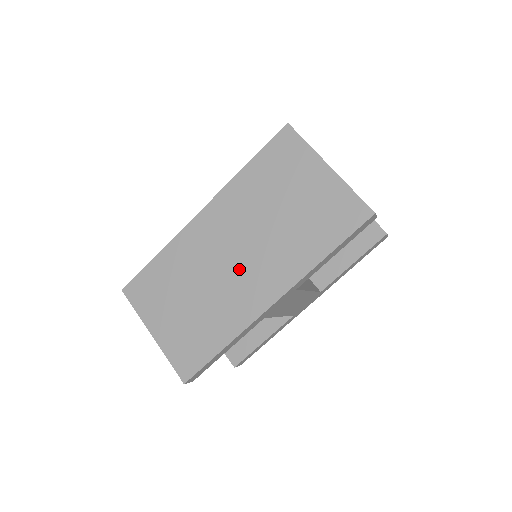
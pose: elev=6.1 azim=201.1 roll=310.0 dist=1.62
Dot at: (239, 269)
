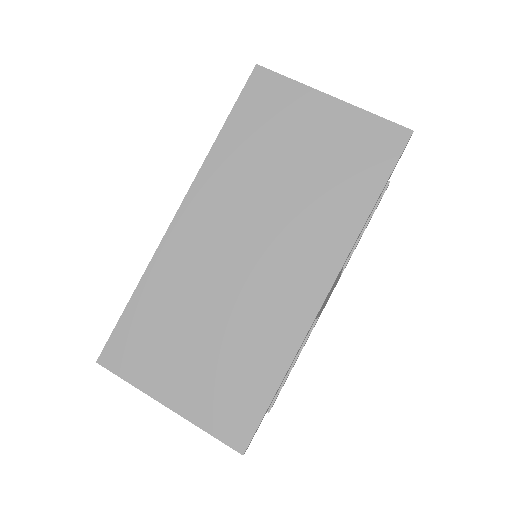
Dot at: (262, 265)
